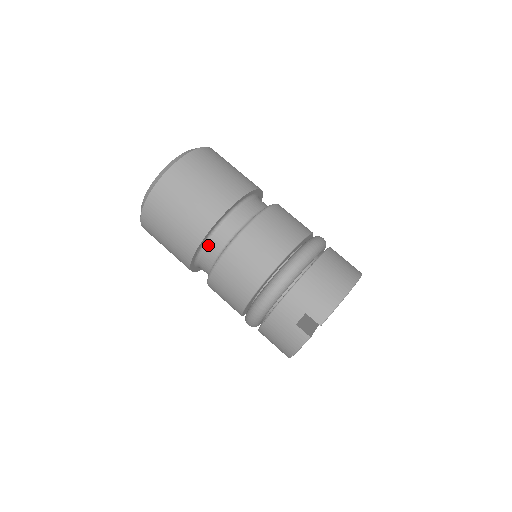
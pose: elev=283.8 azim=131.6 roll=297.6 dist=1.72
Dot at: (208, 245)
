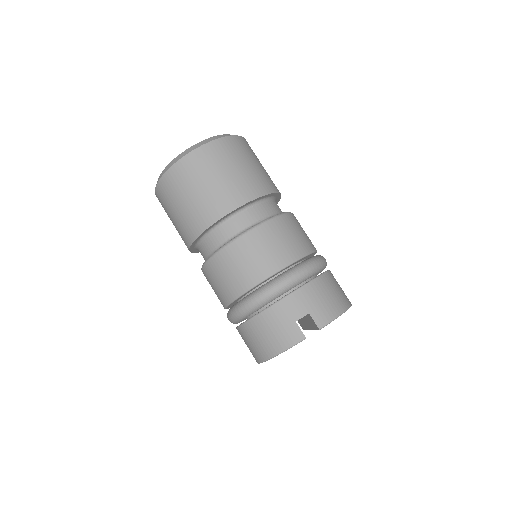
Dot at: (230, 221)
